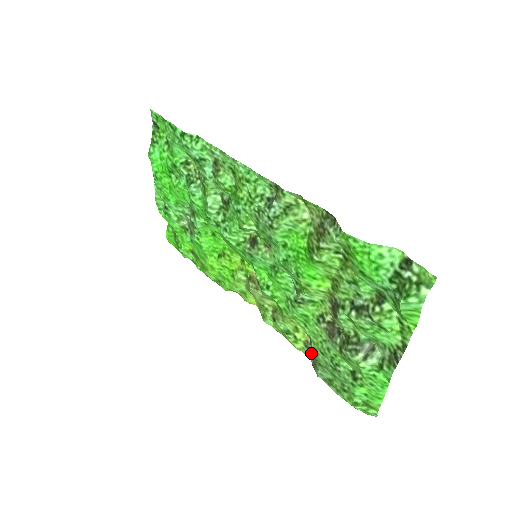
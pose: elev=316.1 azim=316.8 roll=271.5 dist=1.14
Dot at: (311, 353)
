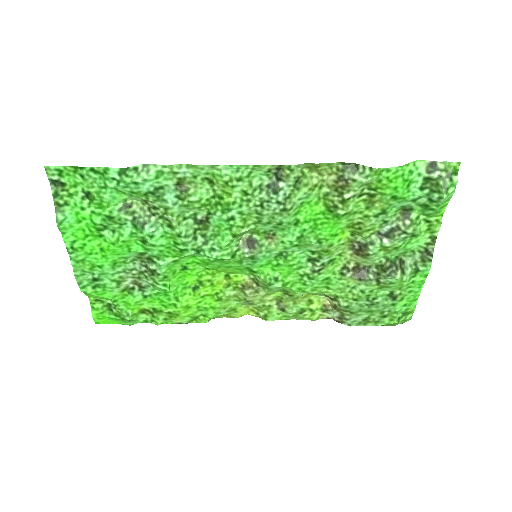
Dot at: (333, 312)
